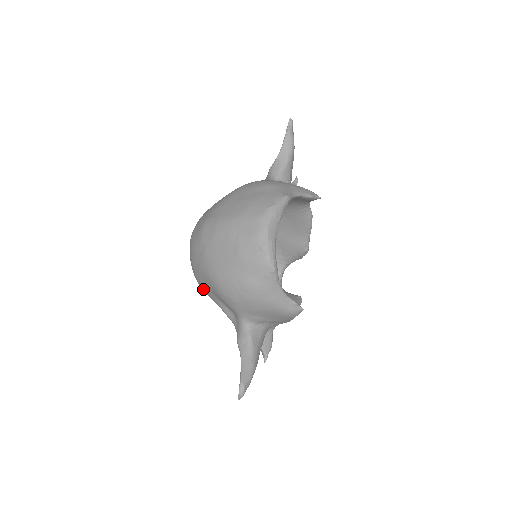
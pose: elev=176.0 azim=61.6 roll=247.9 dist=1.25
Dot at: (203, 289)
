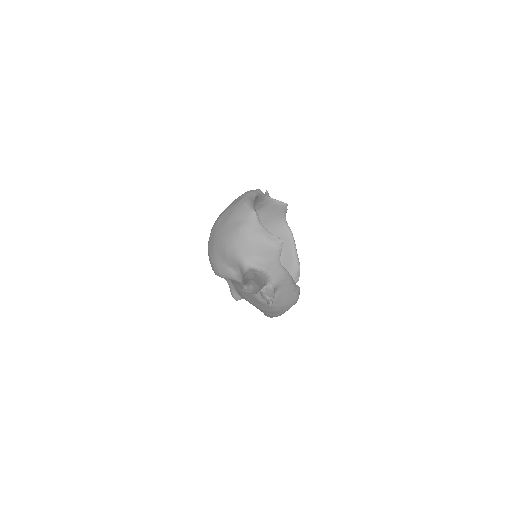
Dot at: (218, 270)
